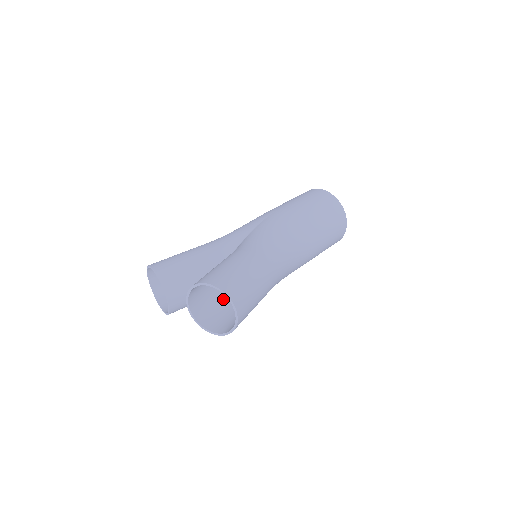
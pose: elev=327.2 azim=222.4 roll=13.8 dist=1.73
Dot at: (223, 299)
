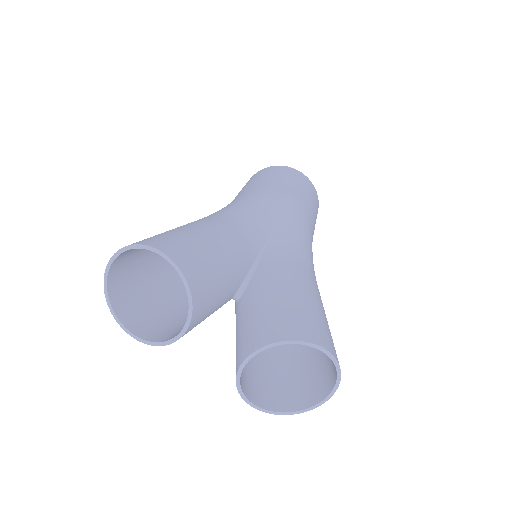
Dot at: occluded
